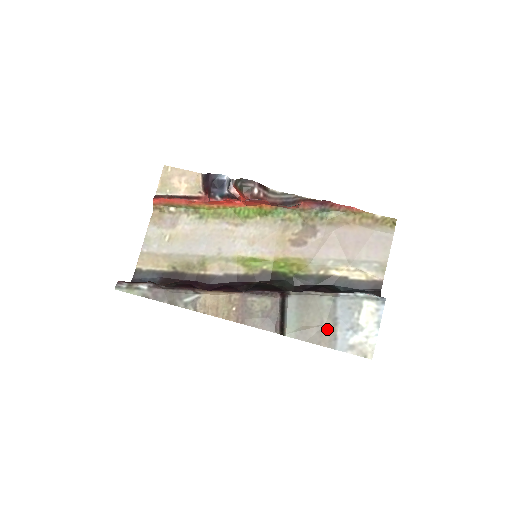
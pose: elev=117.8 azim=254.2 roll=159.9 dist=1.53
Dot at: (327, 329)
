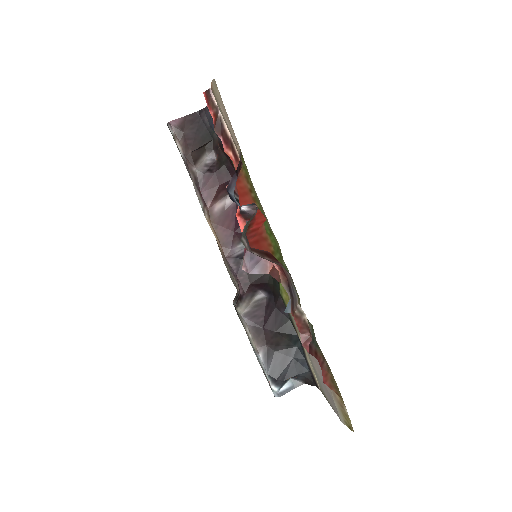
Dot at: occluded
